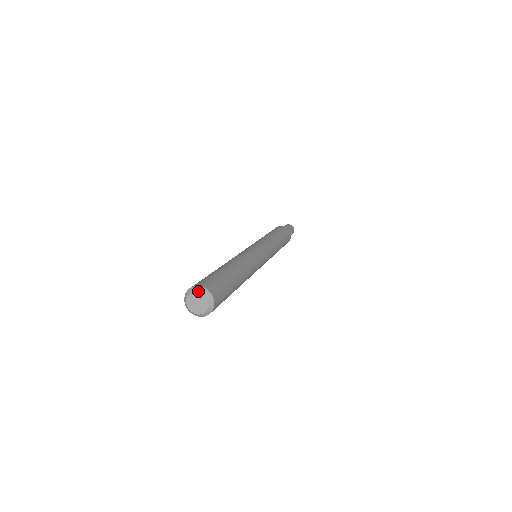
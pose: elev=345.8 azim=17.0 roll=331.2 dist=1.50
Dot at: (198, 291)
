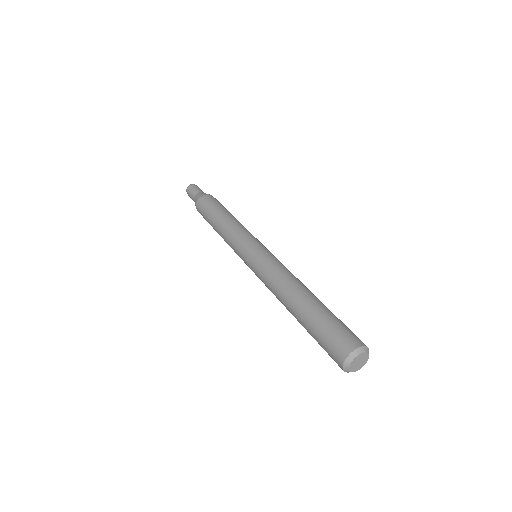
Dot at: (360, 354)
